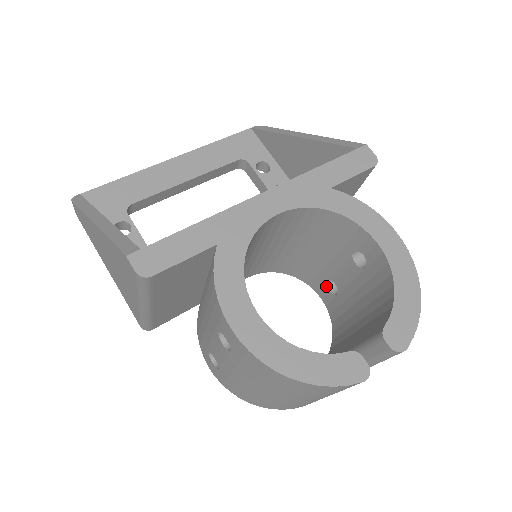
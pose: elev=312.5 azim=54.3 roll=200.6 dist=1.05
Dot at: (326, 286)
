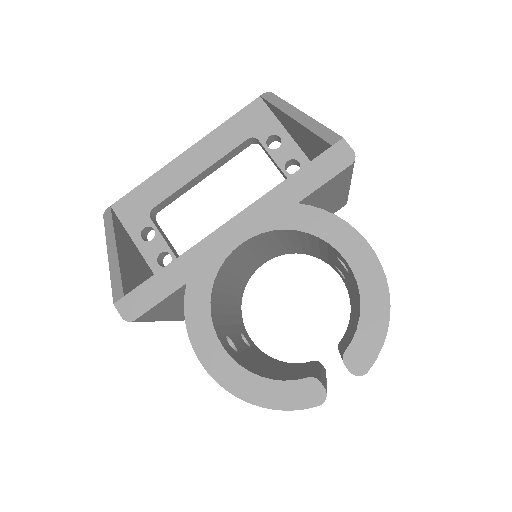
Dot at: (337, 269)
